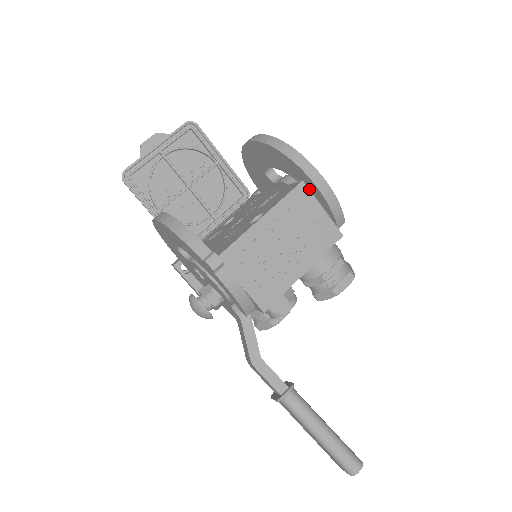
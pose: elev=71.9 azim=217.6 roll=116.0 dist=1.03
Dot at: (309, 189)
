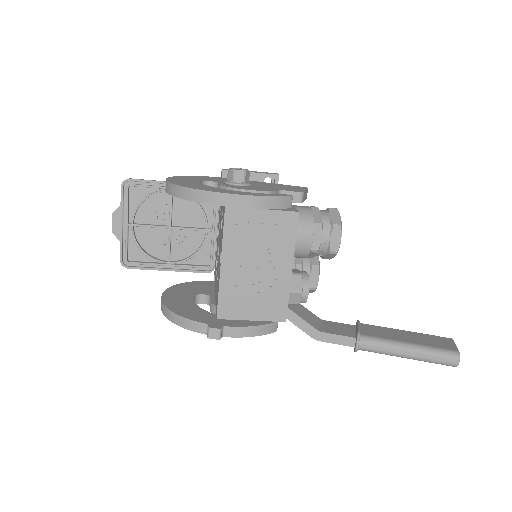
Dot at: (236, 207)
